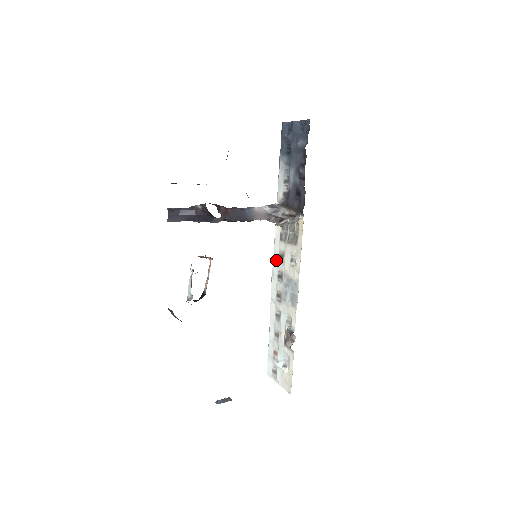
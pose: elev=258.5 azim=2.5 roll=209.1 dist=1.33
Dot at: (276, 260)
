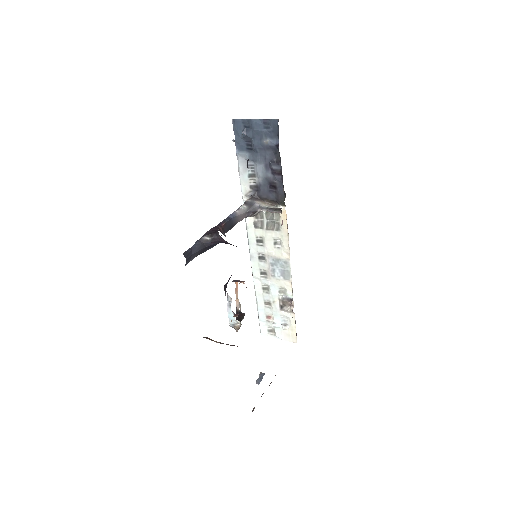
Dot at: (253, 245)
